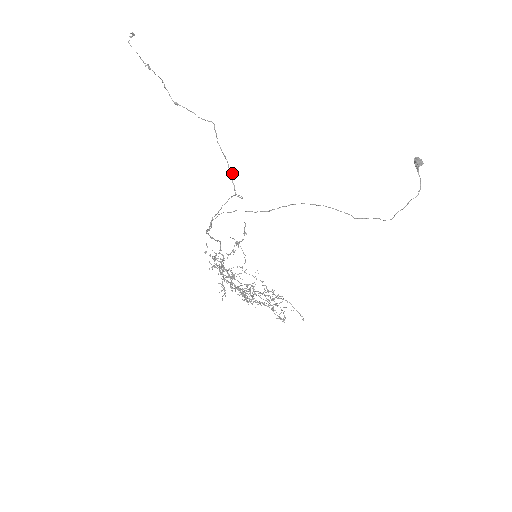
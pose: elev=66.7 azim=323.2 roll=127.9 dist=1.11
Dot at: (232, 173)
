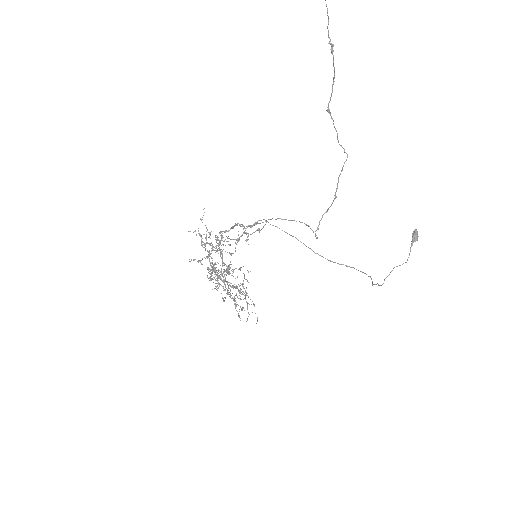
Dot at: (326, 212)
